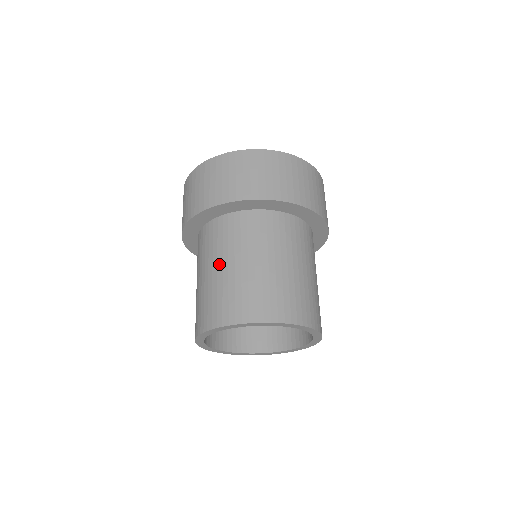
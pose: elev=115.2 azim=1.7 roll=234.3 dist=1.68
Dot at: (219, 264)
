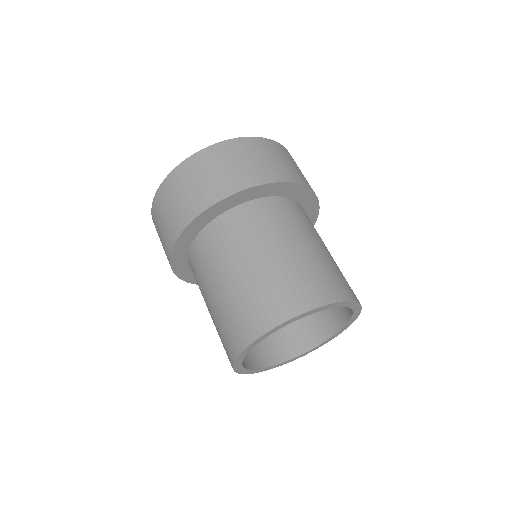
Dot at: (222, 279)
